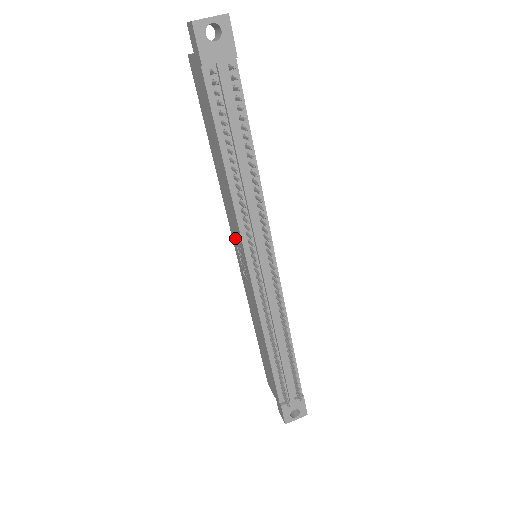
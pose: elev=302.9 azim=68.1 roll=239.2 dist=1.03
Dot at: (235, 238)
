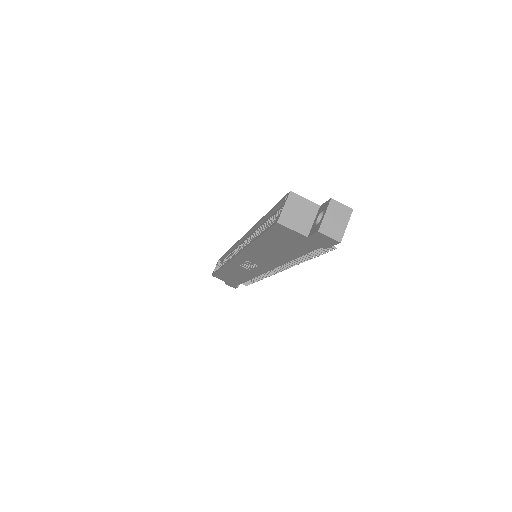
Dot at: (247, 260)
